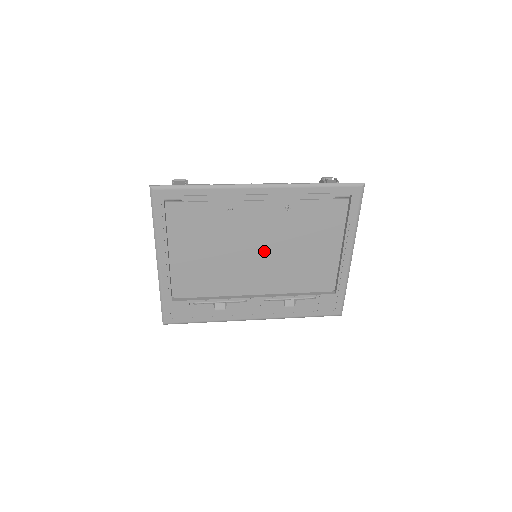
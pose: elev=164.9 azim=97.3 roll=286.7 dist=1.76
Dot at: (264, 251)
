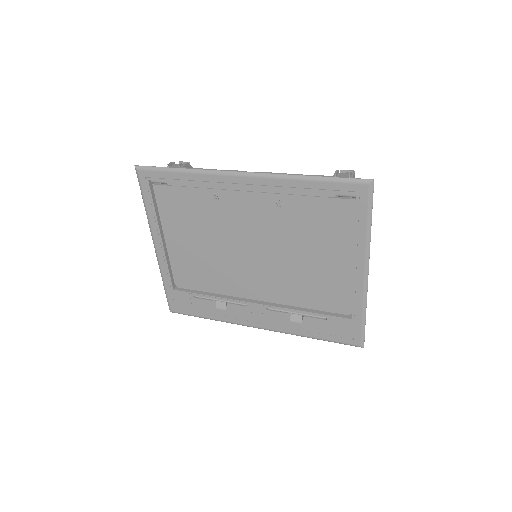
Dot at: (260, 251)
